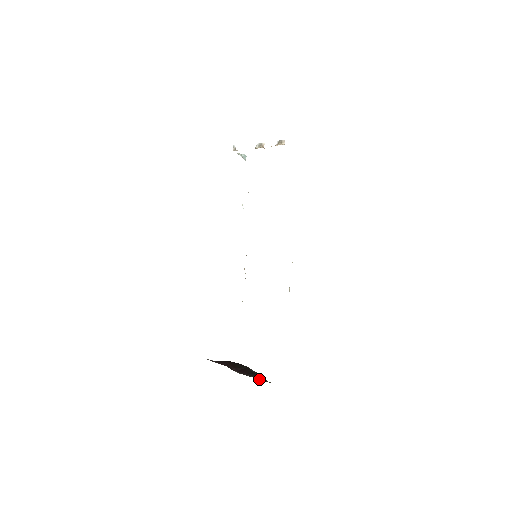
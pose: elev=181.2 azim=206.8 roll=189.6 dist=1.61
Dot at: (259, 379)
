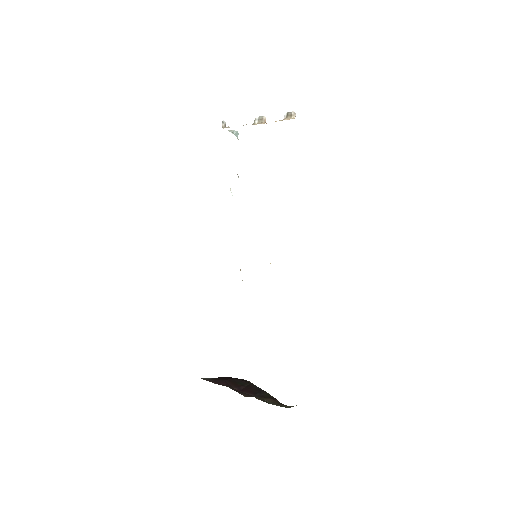
Dot at: (270, 402)
